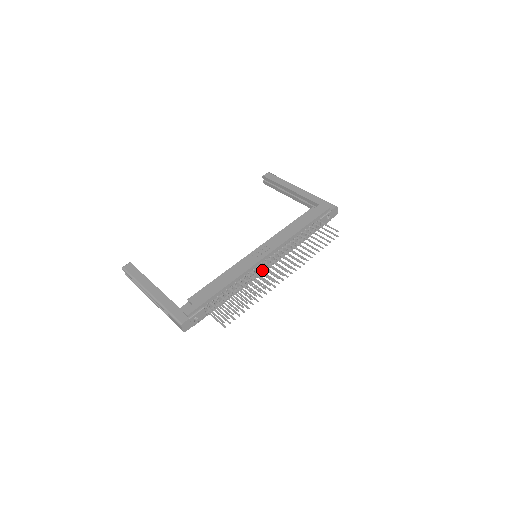
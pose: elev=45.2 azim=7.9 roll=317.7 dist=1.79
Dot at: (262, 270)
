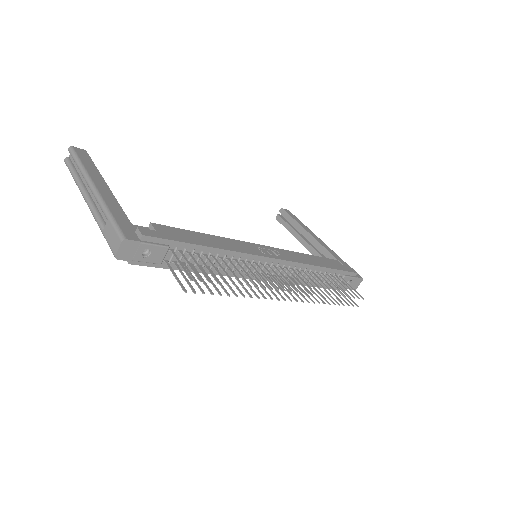
Dot at: (257, 275)
